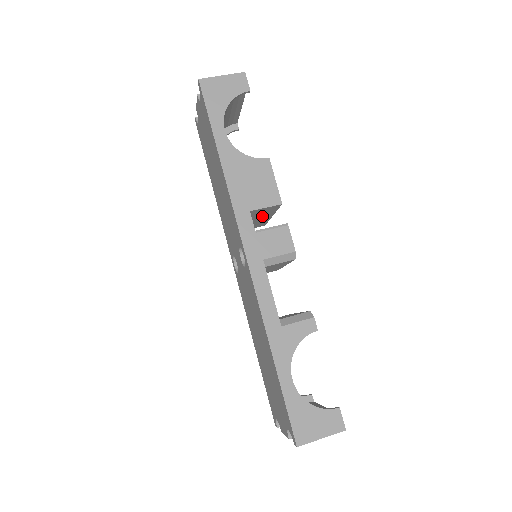
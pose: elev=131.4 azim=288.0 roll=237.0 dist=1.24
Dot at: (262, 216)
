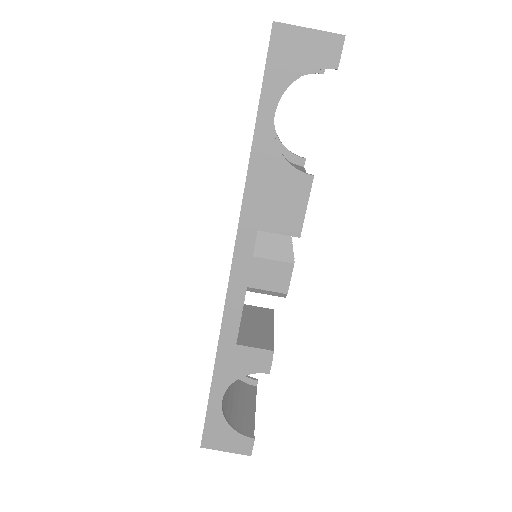
Dot at: occluded
